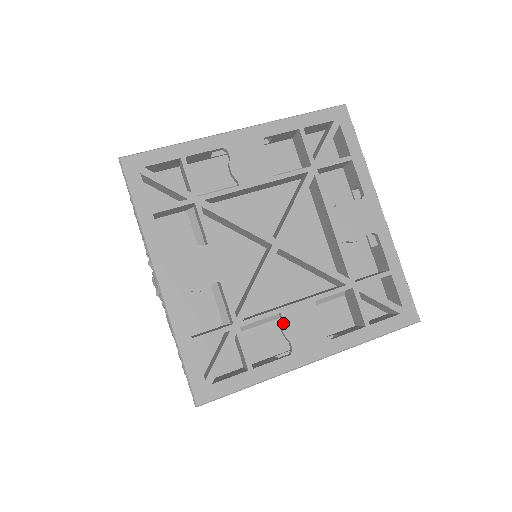
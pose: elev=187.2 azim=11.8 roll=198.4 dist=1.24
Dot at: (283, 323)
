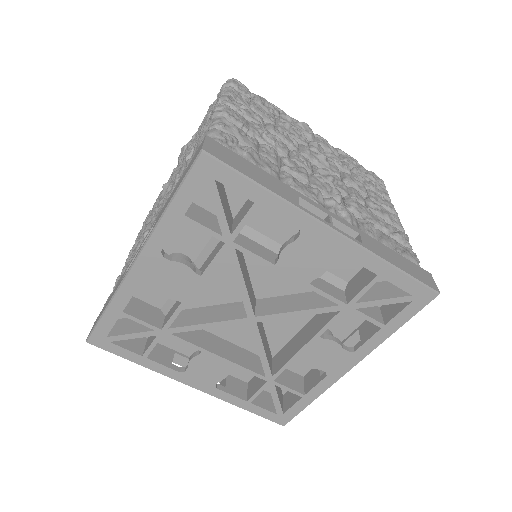
Dot at: (304, 363)
